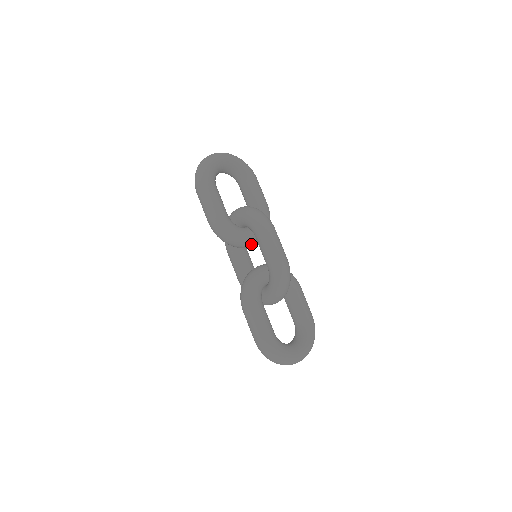
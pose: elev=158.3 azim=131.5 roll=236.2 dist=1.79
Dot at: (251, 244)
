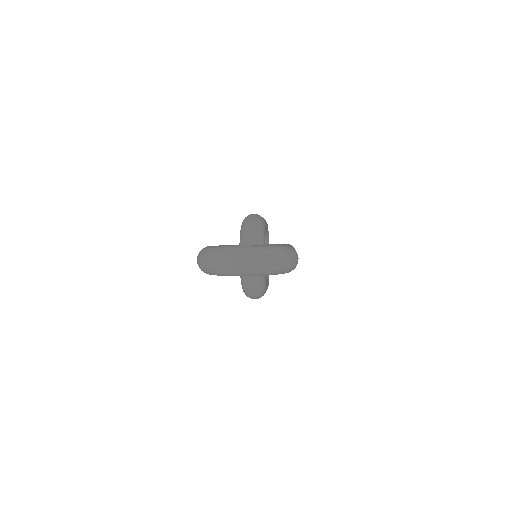
Dot at: occluded
